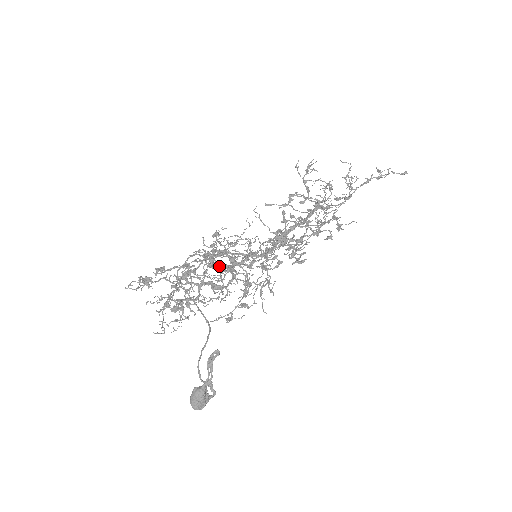
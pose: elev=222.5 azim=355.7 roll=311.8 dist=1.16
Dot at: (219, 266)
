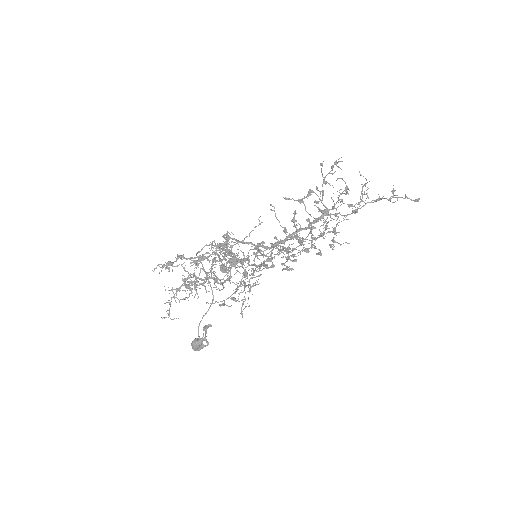
Dot at: (226, 259)
